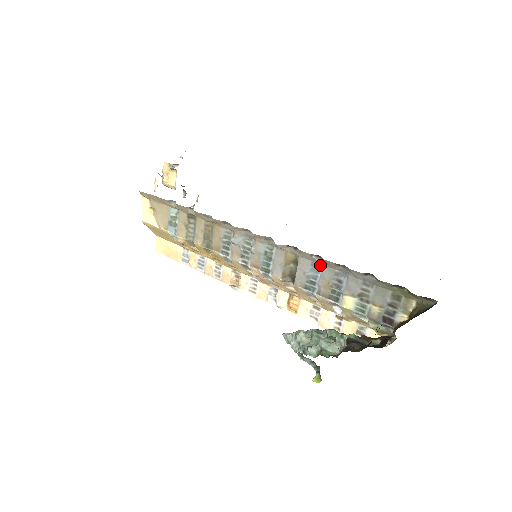
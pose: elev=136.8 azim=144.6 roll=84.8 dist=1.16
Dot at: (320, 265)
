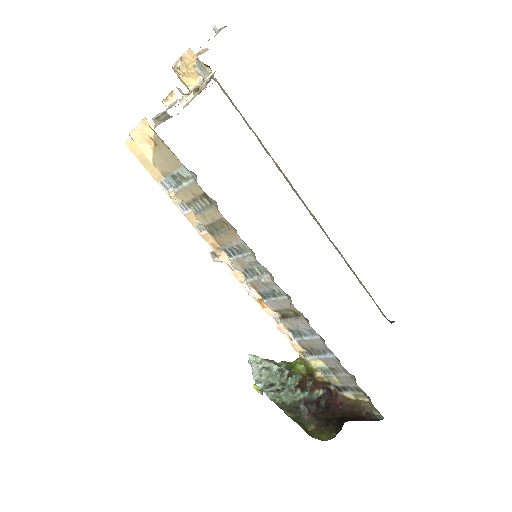
Dot at: (318, 335)
